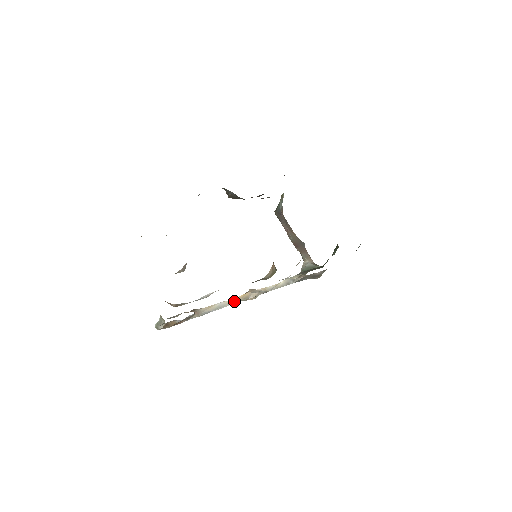
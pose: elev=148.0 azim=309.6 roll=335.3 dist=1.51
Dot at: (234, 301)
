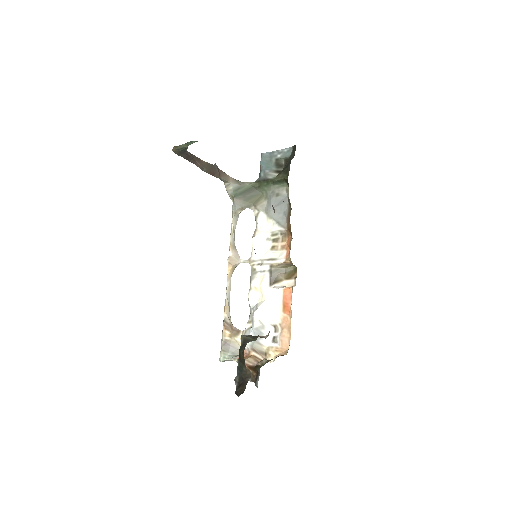
Dot at: (230, 282)
